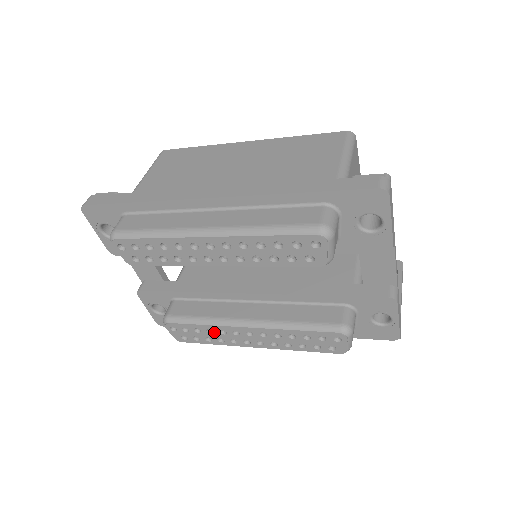
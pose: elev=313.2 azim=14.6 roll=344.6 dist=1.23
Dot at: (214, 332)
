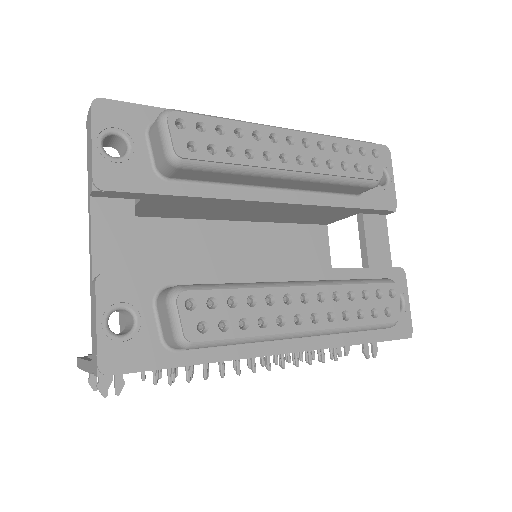
Dot at: (257, 302)
